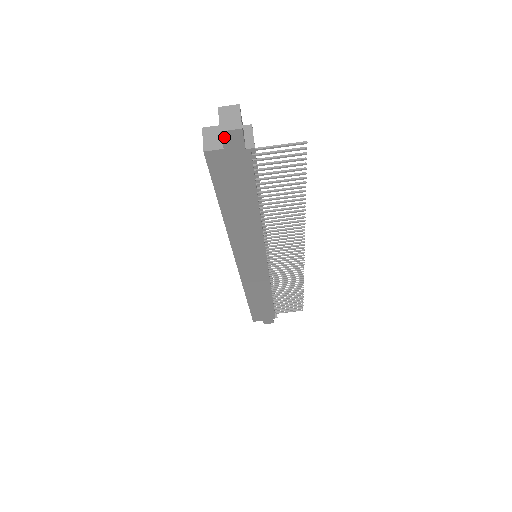
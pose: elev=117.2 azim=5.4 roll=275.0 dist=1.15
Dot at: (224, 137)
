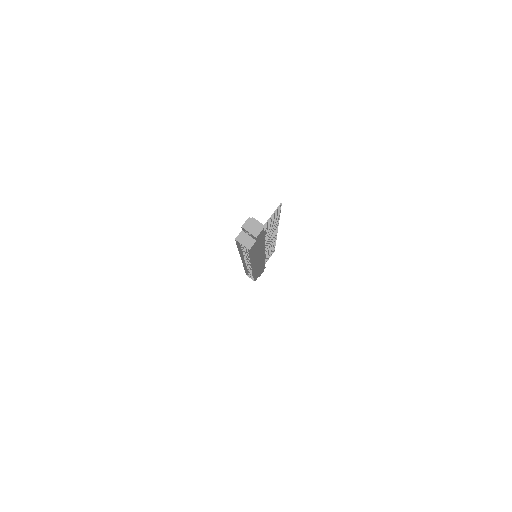
Dot at: (257, 237)
